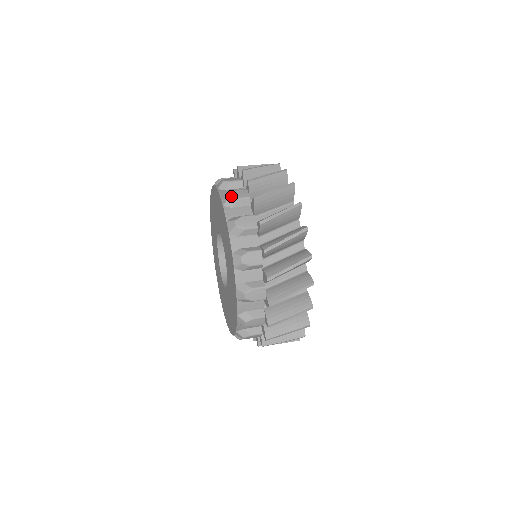
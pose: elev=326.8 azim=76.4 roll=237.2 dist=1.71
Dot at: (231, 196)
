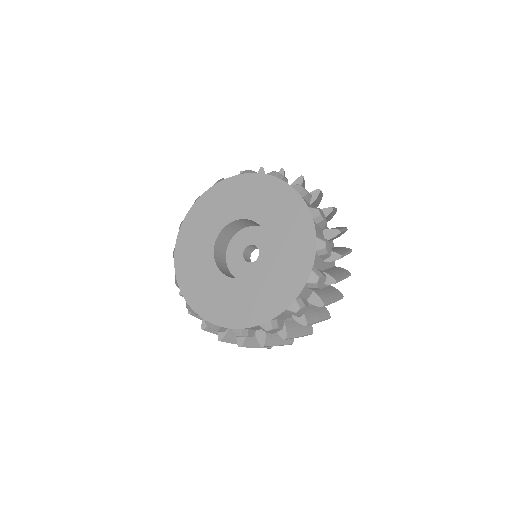
Dot at: occluded
